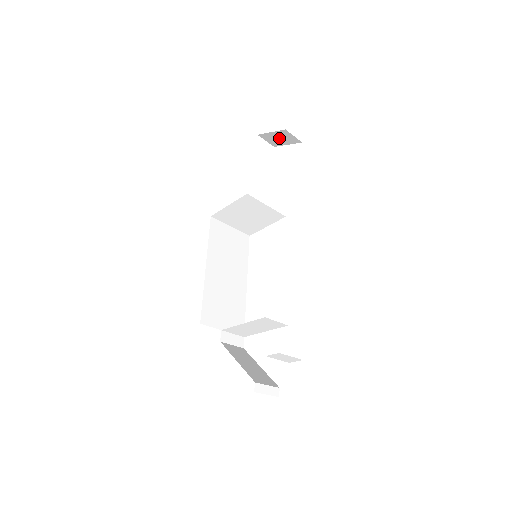
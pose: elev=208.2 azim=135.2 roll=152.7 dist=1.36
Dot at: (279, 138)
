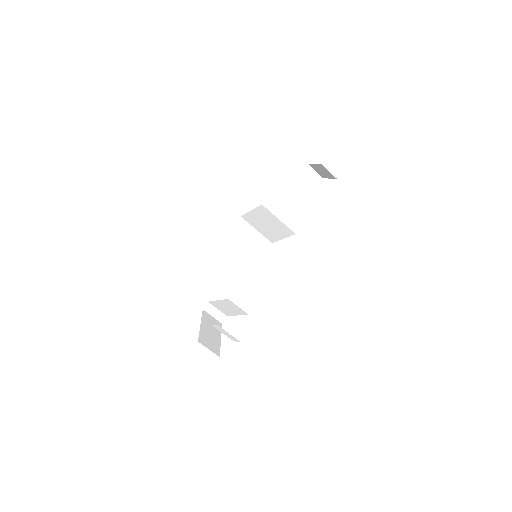
Dot at: (322, 171)
